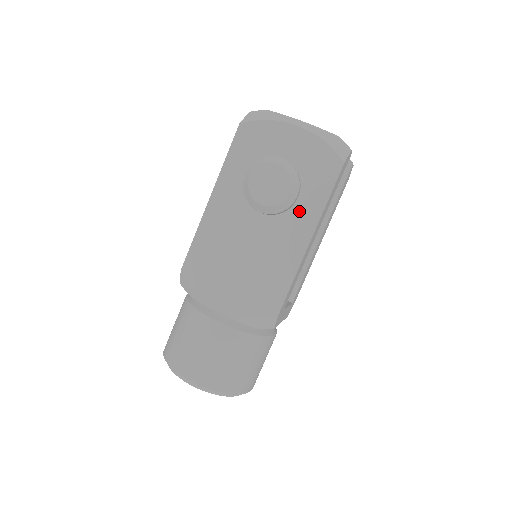
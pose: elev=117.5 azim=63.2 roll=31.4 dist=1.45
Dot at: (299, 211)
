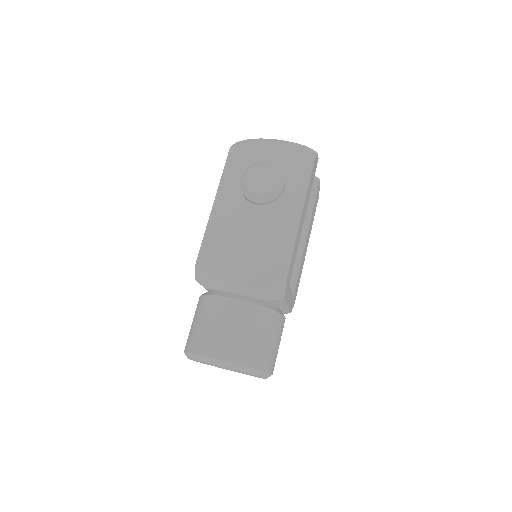
Dot at: (287, 197)
